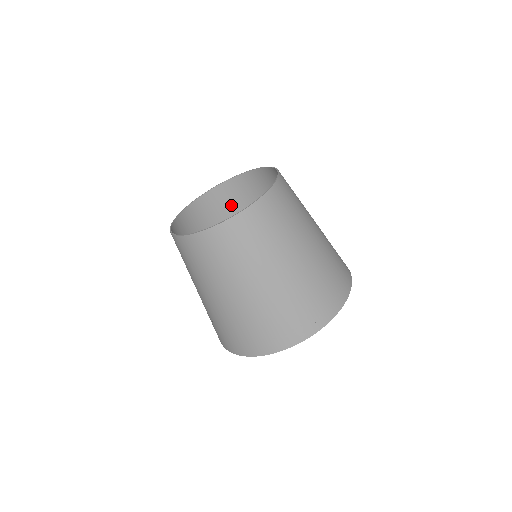
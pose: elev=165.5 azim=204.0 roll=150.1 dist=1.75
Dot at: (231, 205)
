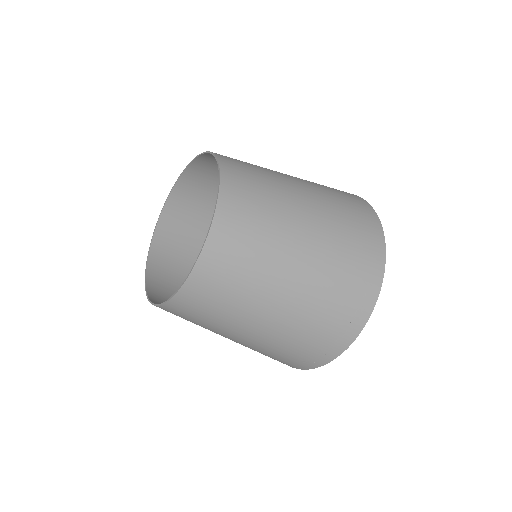
Dot at: (210, 186)
